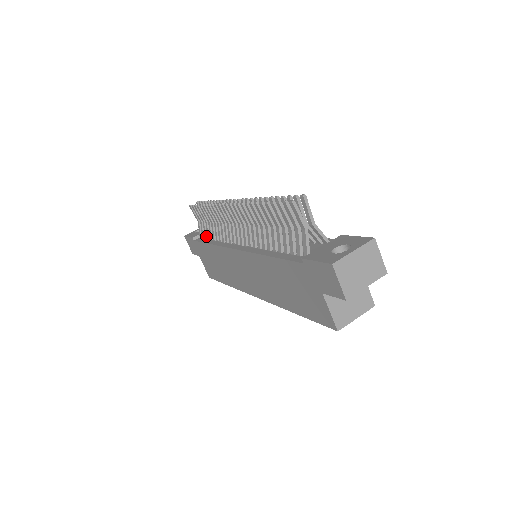
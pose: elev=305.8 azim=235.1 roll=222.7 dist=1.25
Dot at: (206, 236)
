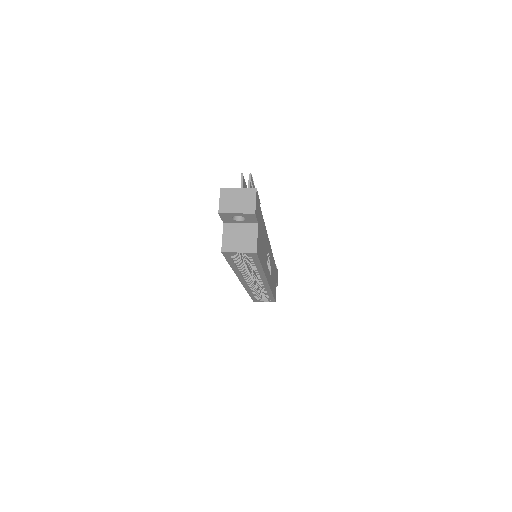
Dot at: occluded
